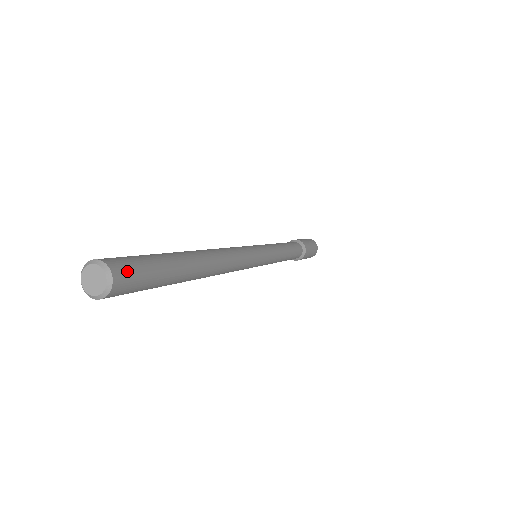
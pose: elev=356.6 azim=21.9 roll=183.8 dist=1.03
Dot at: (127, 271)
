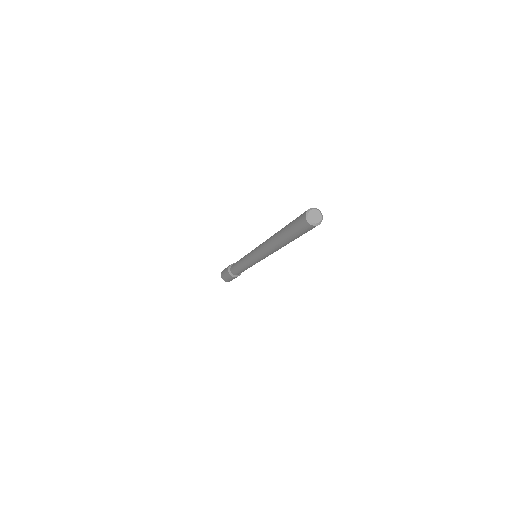
Dot at: occluded
